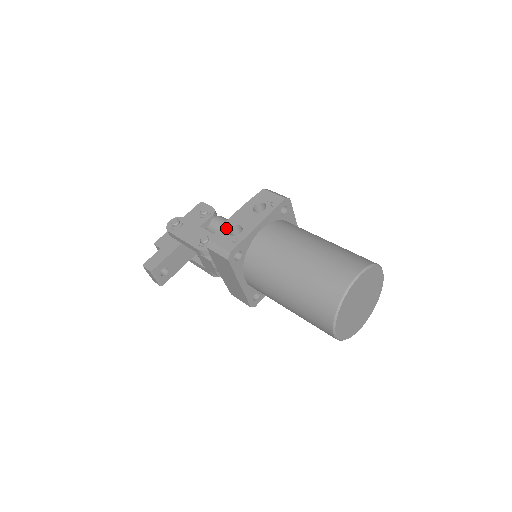
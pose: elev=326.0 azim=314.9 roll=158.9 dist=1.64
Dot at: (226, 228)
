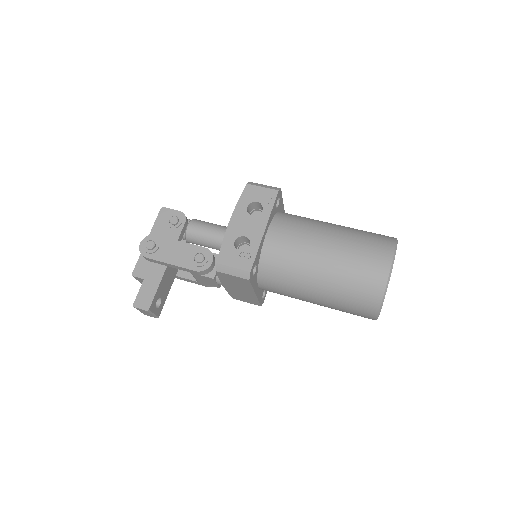
Dot at: (229, 243)
